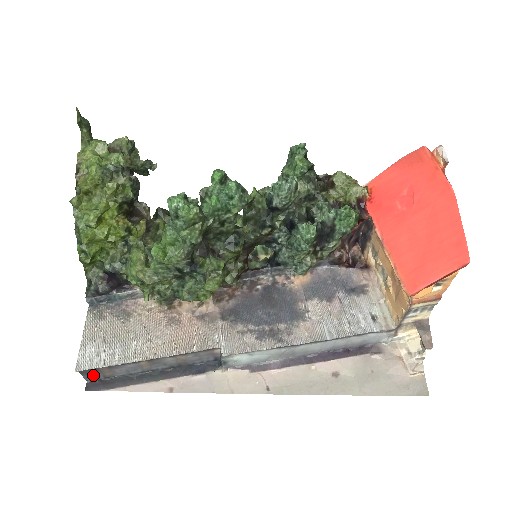
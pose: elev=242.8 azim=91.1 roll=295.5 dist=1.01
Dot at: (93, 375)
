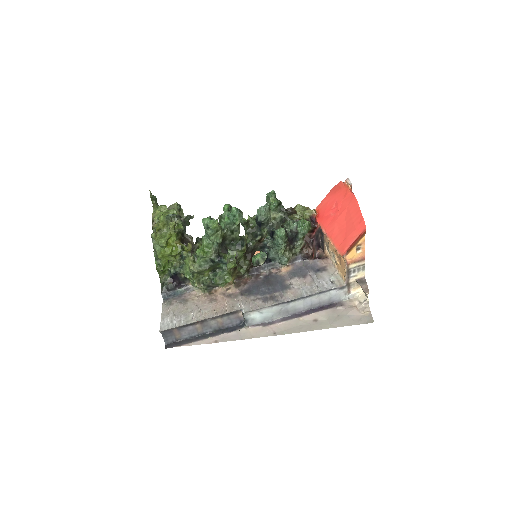
Dot at: (169, 338)
